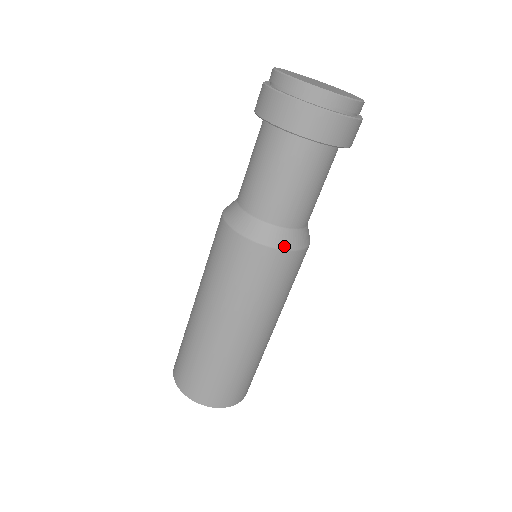
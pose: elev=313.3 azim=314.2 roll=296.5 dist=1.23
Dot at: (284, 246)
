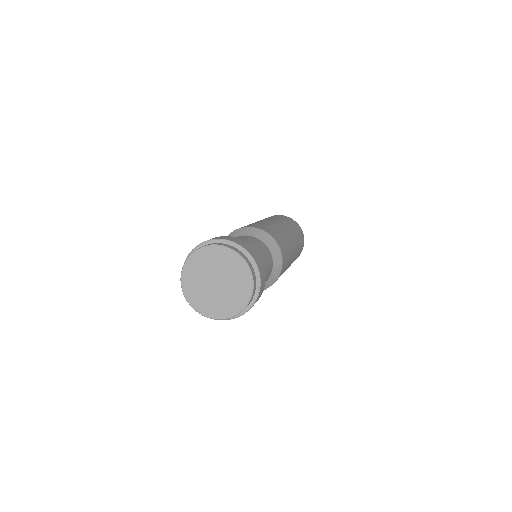
Dot at: occluded
